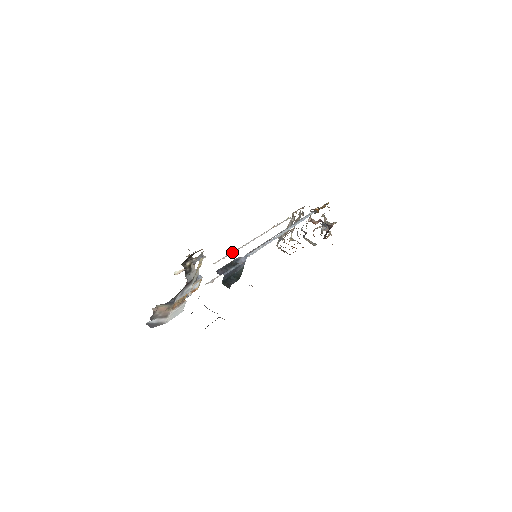
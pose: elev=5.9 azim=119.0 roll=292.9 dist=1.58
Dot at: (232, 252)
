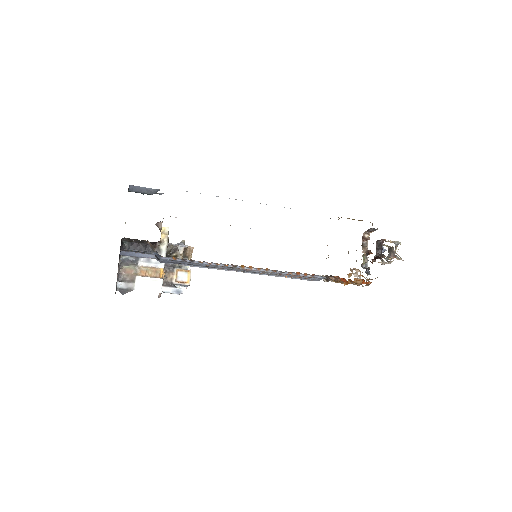
Dot at: occluded
